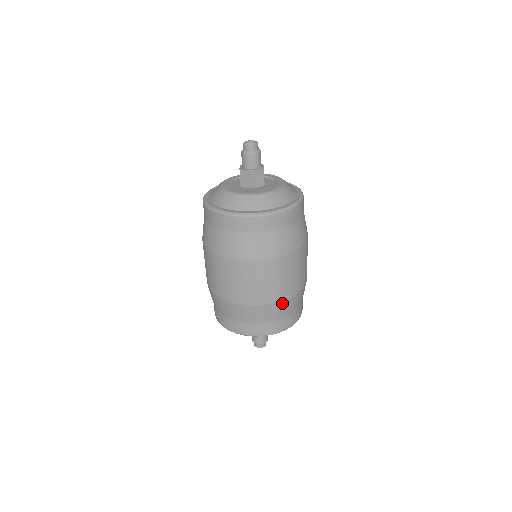
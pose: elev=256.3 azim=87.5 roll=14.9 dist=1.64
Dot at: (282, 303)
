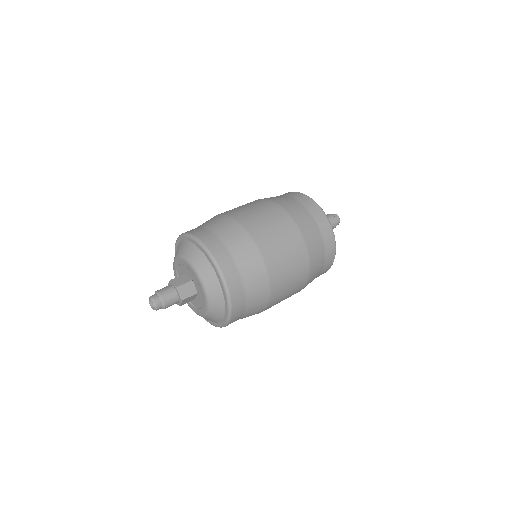
Dot at: (261, 262)
